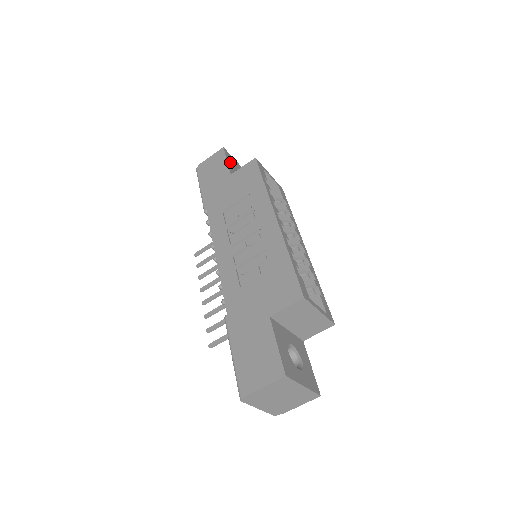
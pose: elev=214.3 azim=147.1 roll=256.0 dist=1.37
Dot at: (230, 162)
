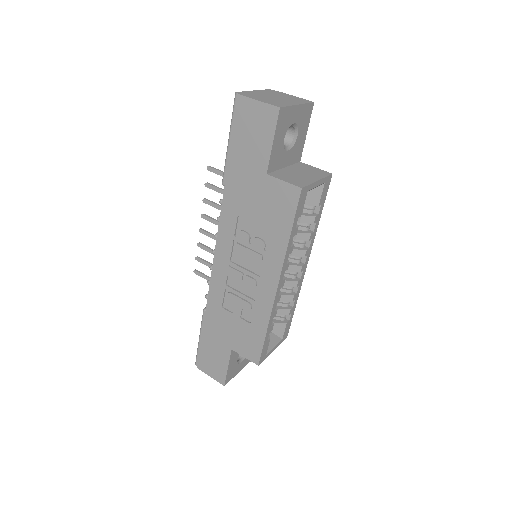
Dot at: (279, 135)
